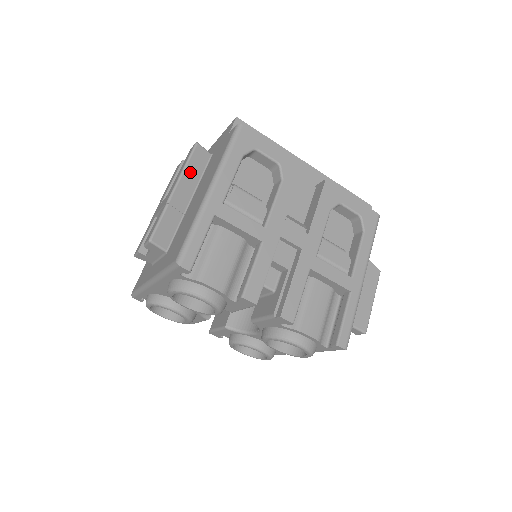
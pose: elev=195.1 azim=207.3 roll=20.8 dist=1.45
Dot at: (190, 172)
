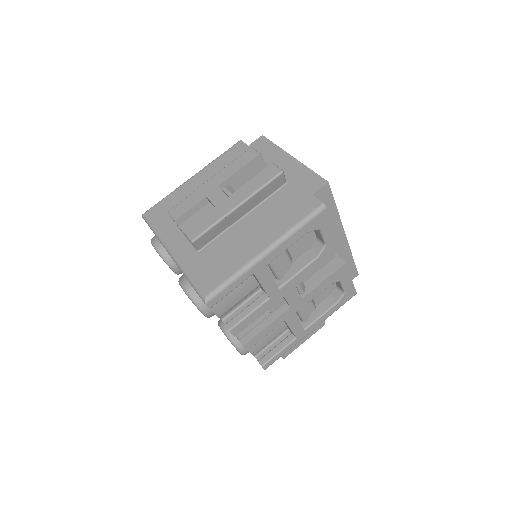
Dot at: (259, 195)
